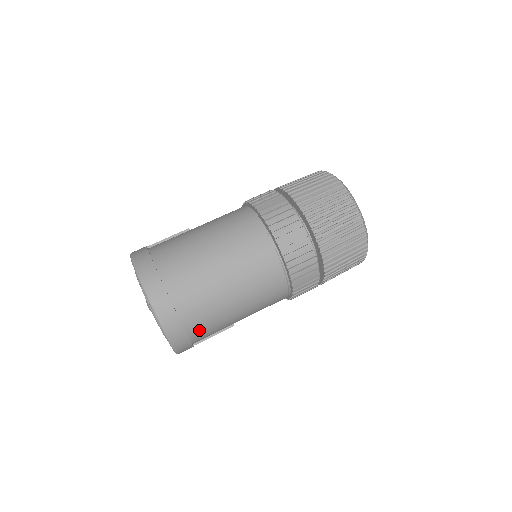
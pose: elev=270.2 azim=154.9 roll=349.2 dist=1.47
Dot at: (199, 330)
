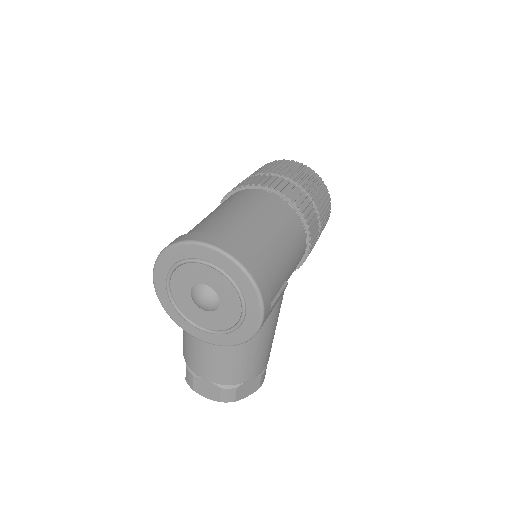
Dot at: (264, 264)
